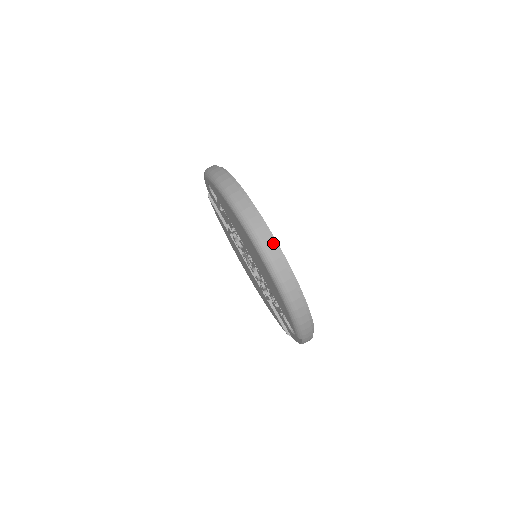
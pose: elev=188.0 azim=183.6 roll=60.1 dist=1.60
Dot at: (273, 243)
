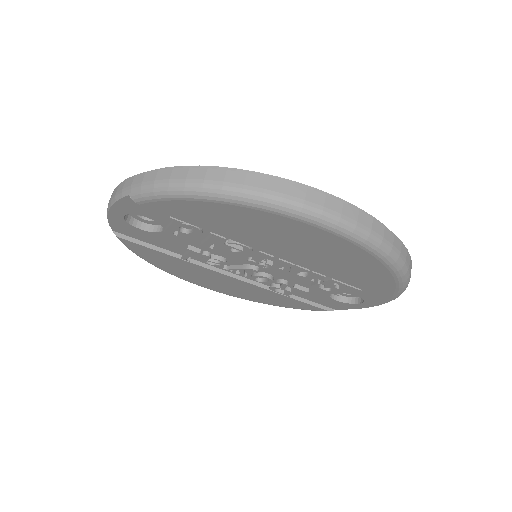
Dot at: (354, 208)
